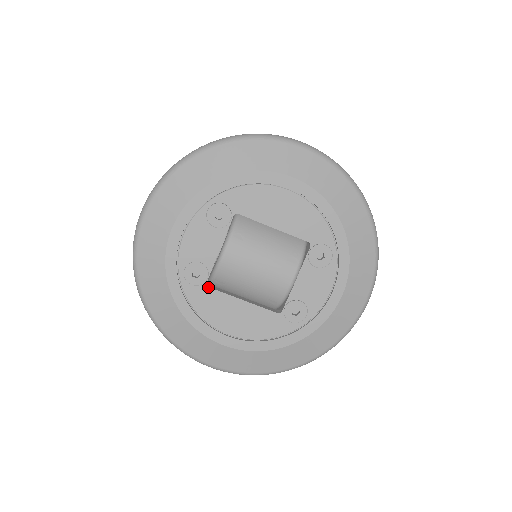
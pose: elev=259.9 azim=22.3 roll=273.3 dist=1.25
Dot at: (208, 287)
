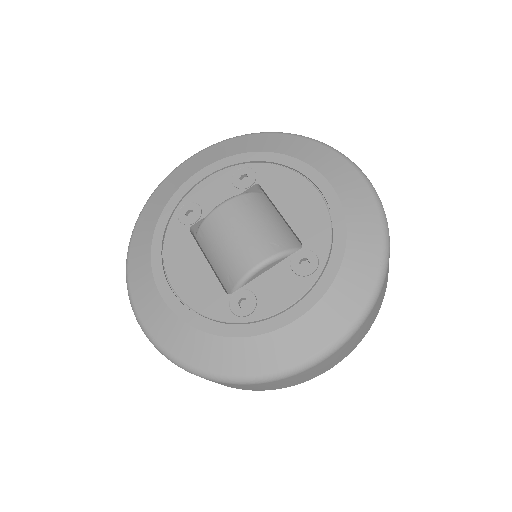
Dot at: (189, 230)
